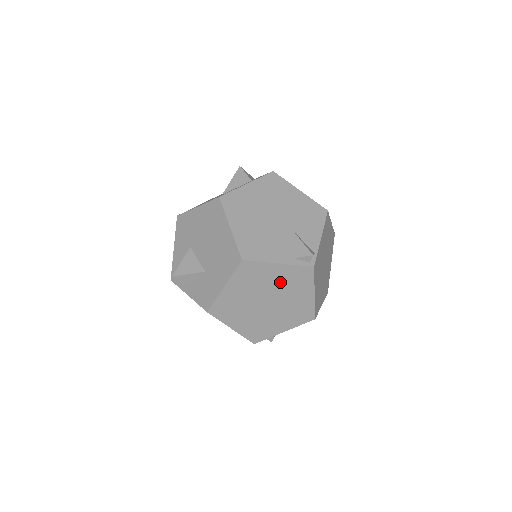
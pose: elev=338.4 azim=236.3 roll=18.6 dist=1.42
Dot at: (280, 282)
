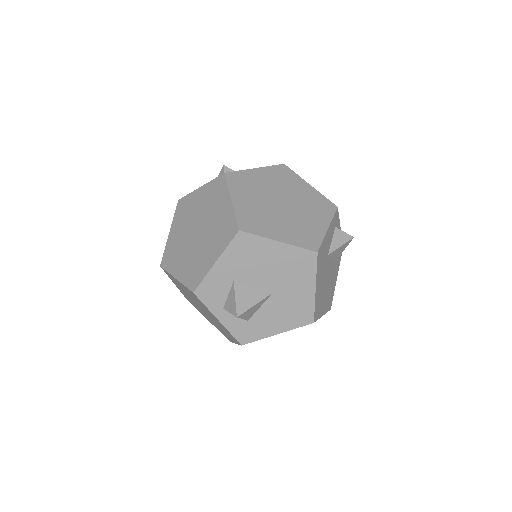
Dot at: (204, 204)
